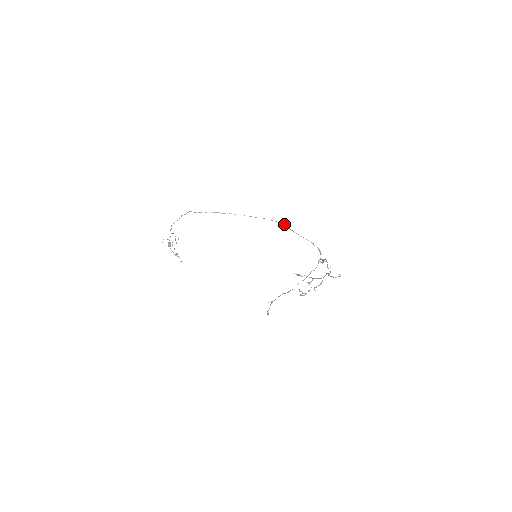
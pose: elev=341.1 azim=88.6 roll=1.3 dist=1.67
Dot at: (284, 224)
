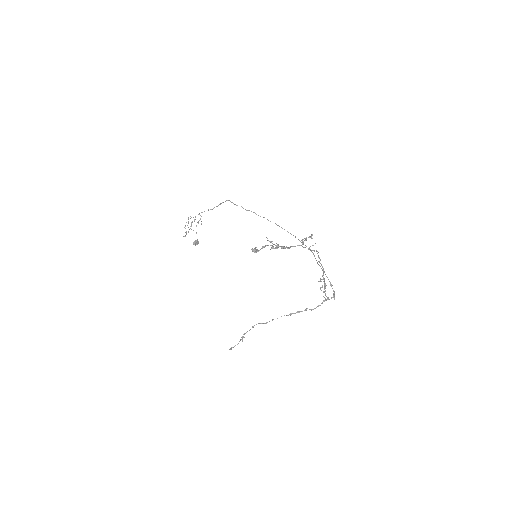
Dot at: occluded
